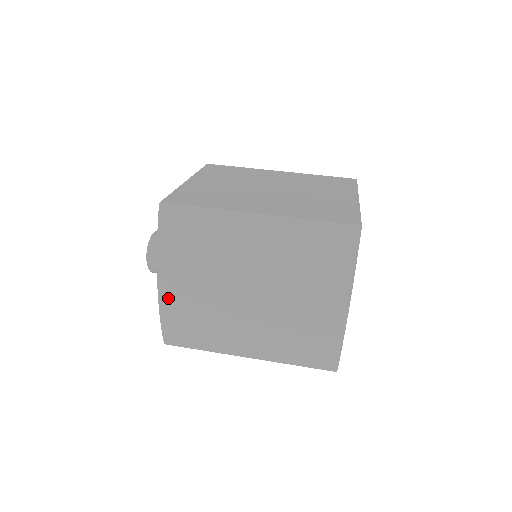
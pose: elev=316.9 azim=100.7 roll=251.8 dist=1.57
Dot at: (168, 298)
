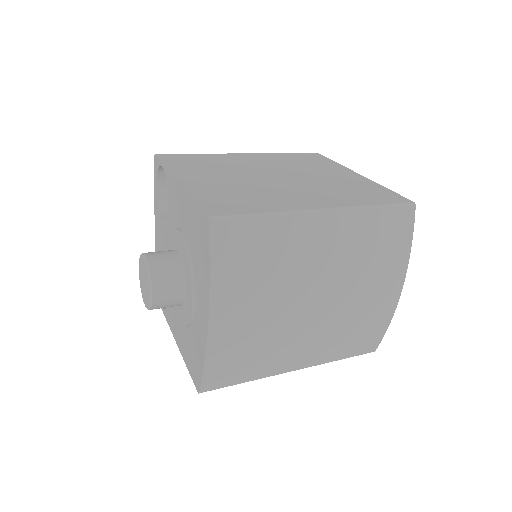
Dot at: (220, 336)
